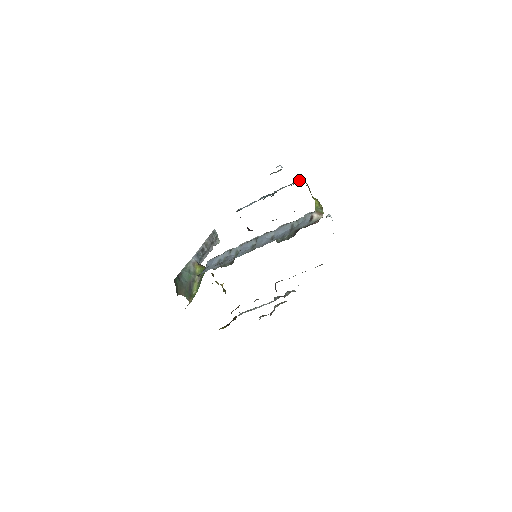
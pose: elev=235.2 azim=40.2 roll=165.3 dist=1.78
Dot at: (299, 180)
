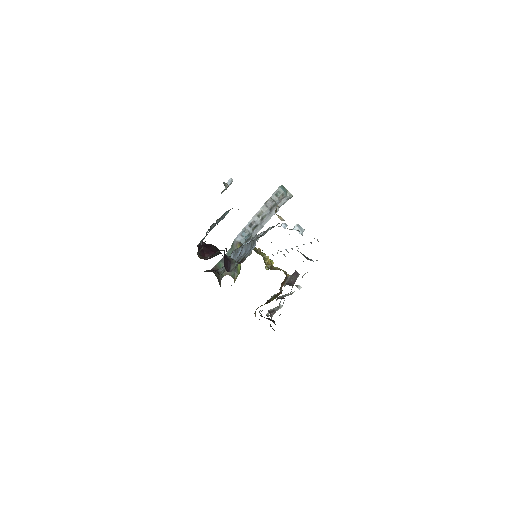
Dot at: occluded
